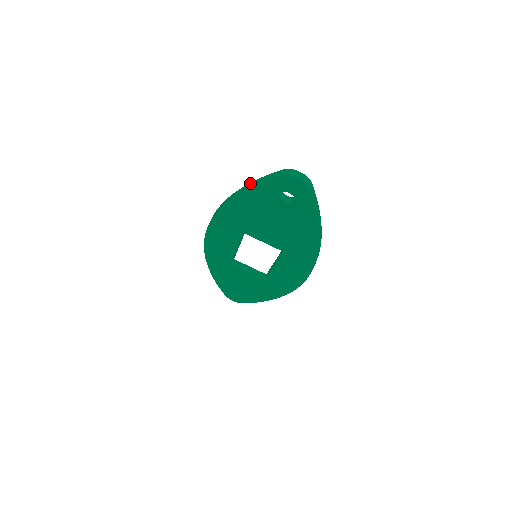
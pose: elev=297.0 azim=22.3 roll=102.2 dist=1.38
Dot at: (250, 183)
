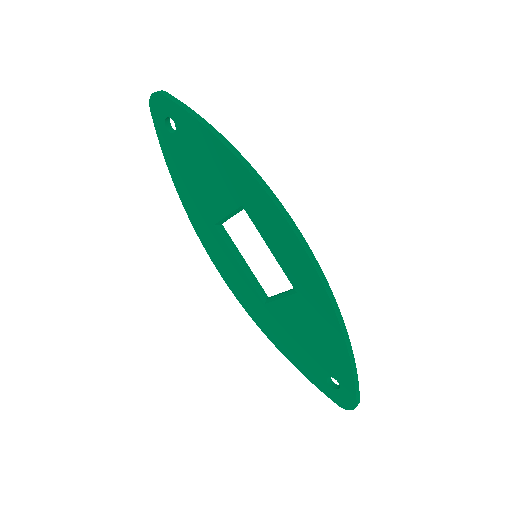
Dot at: occluded
